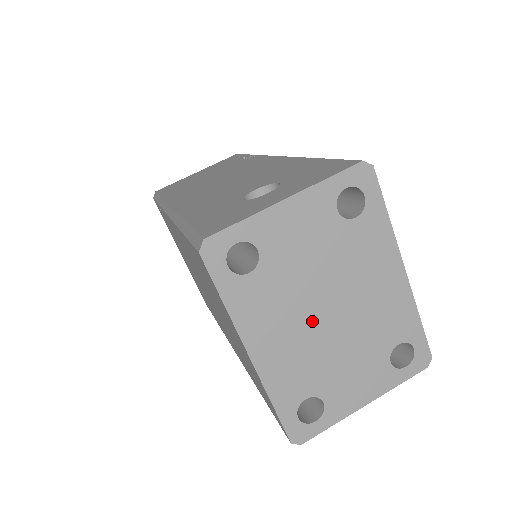
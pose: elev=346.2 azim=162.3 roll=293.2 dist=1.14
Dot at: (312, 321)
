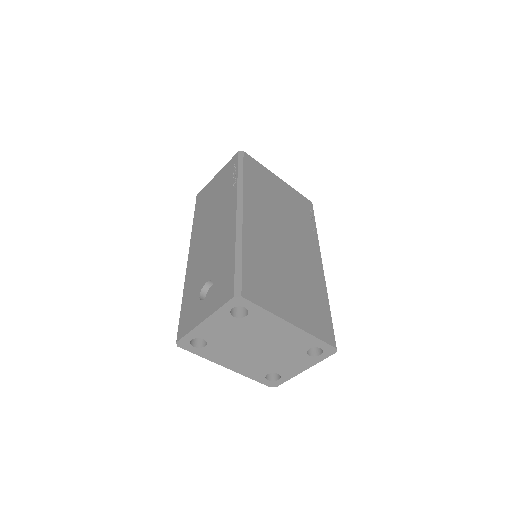
Dot at: (250, 352)
